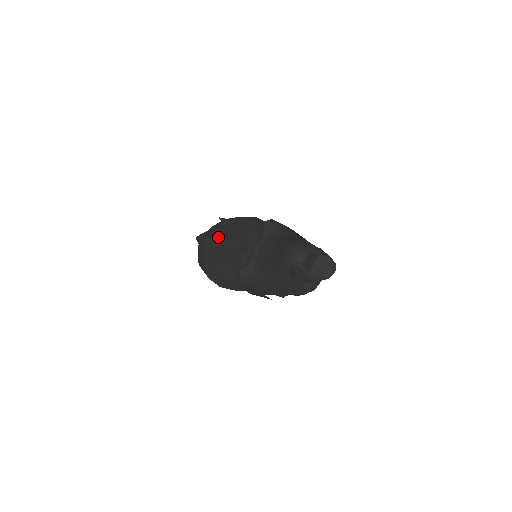
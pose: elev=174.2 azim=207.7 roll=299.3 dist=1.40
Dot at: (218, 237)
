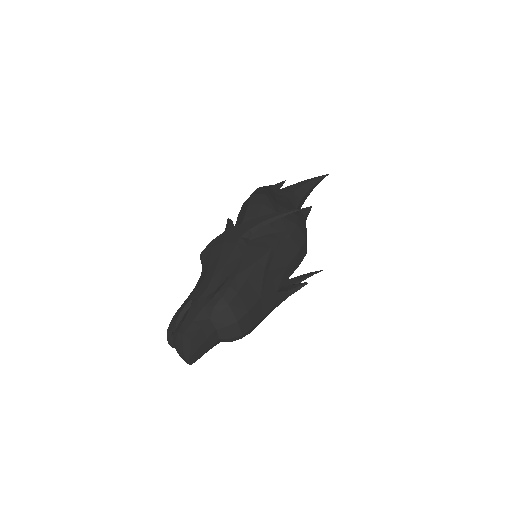
Dot at: occluded
